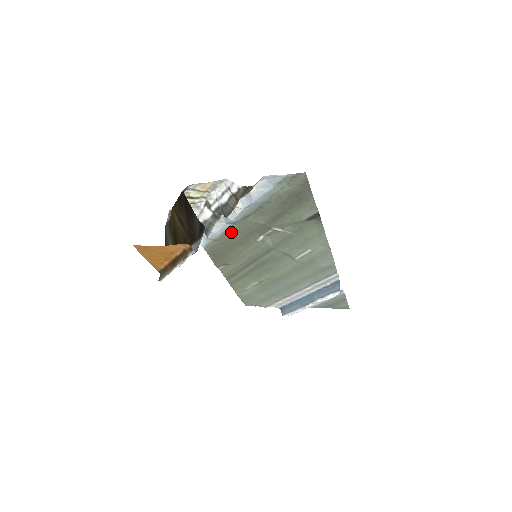
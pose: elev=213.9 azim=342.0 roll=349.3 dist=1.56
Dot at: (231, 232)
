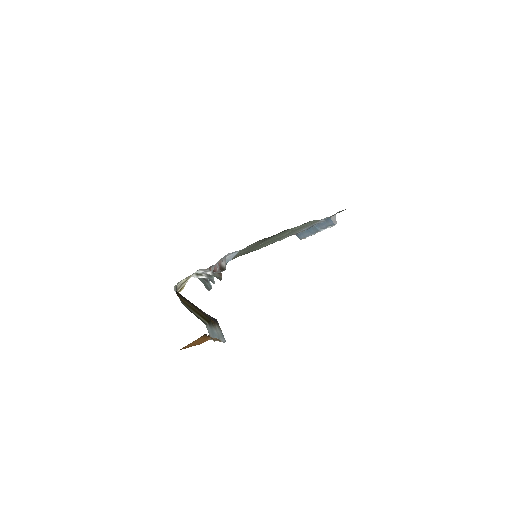
Dot at: occluded
